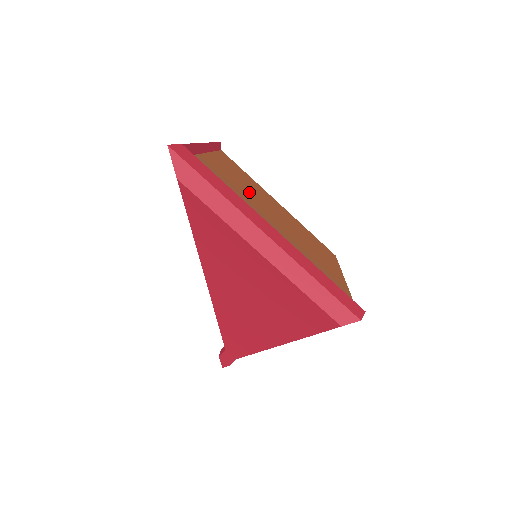
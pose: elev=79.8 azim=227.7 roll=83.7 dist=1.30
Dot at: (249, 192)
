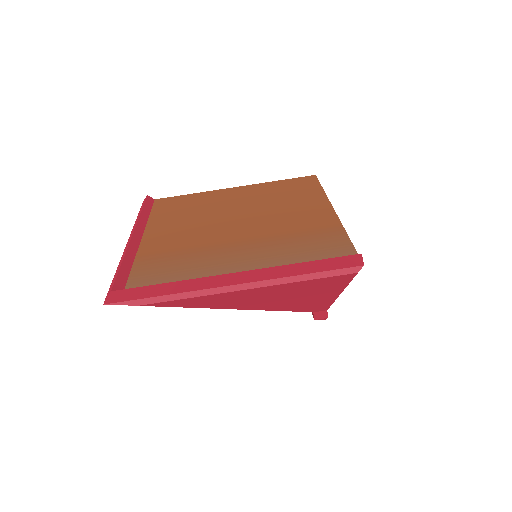
Dot at: (199, 230)
